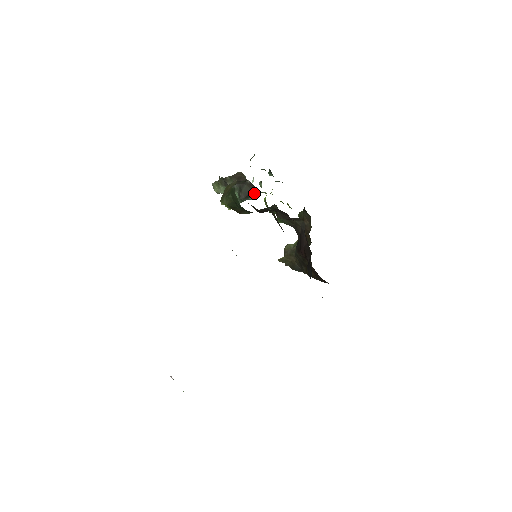
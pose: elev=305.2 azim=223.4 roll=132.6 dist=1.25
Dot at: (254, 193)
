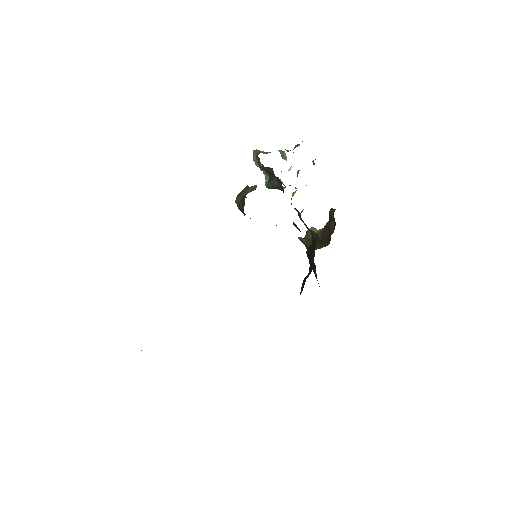
Dot at: (281, 189)
